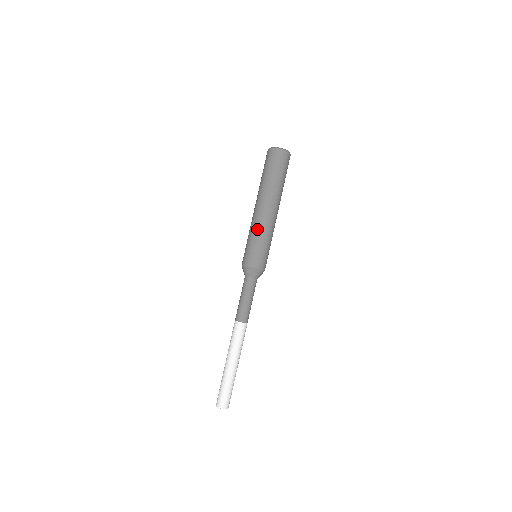
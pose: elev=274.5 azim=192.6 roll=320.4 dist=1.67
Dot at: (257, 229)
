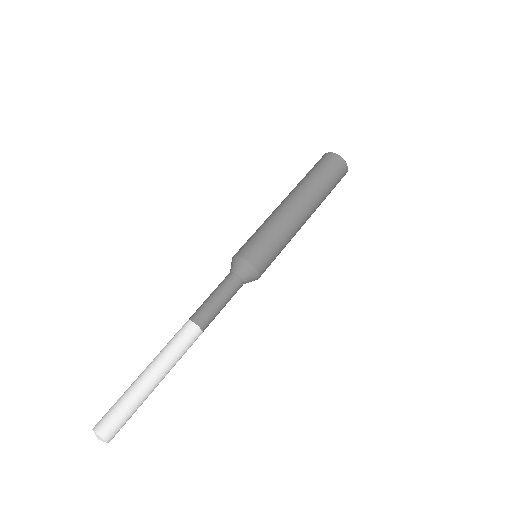
Dot at: (272, 221)
